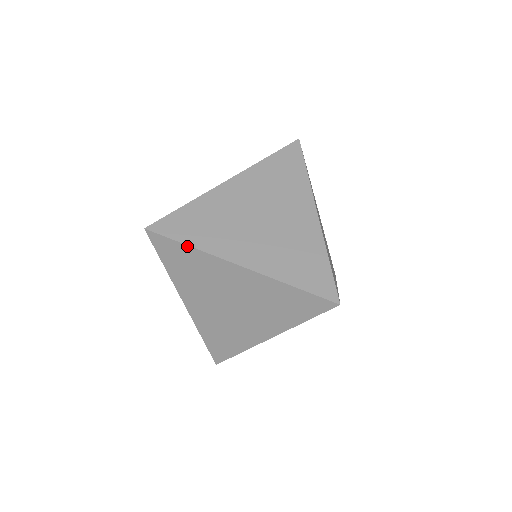
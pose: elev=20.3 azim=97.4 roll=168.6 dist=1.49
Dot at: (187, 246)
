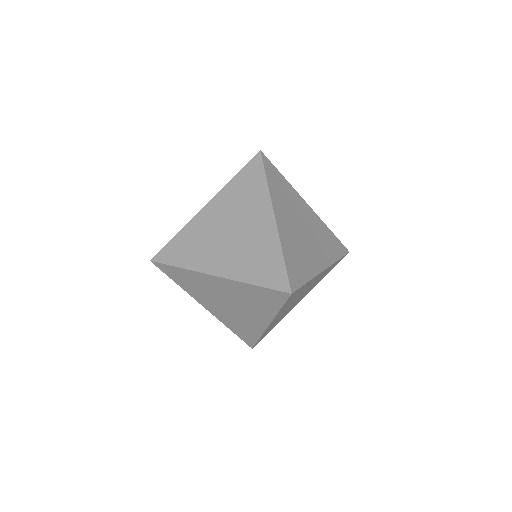
Dot at: (178, 268)
